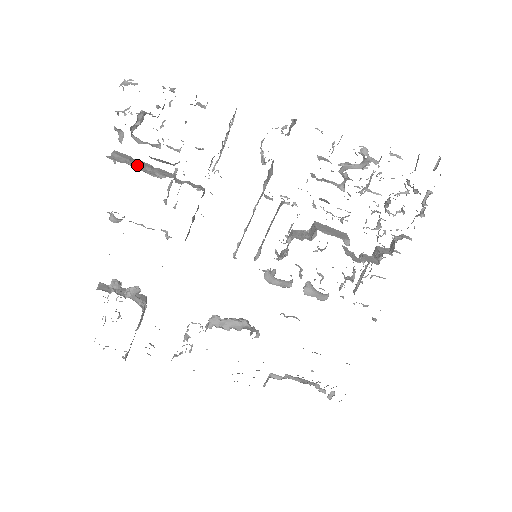
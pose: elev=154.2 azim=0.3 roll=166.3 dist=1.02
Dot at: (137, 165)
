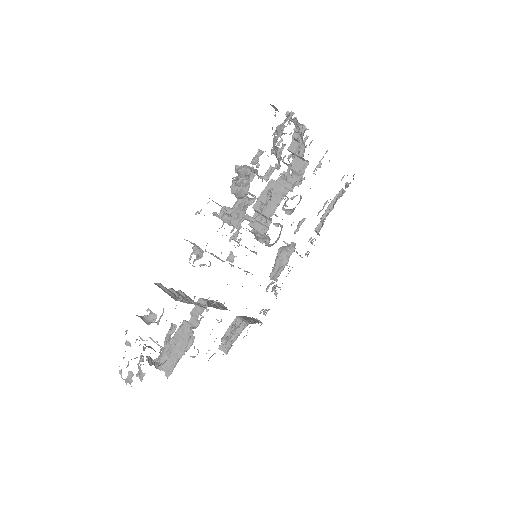
Dot at: (177, 355)
